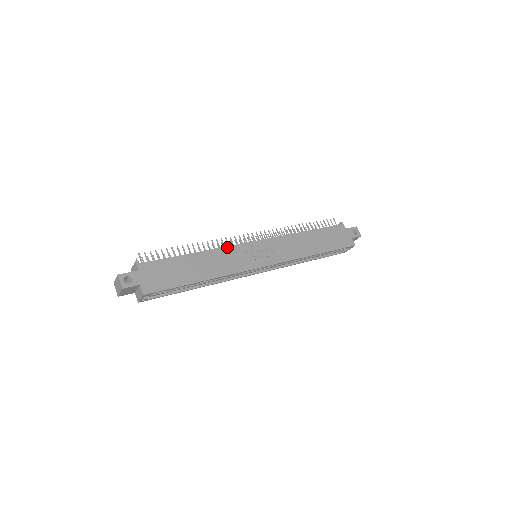
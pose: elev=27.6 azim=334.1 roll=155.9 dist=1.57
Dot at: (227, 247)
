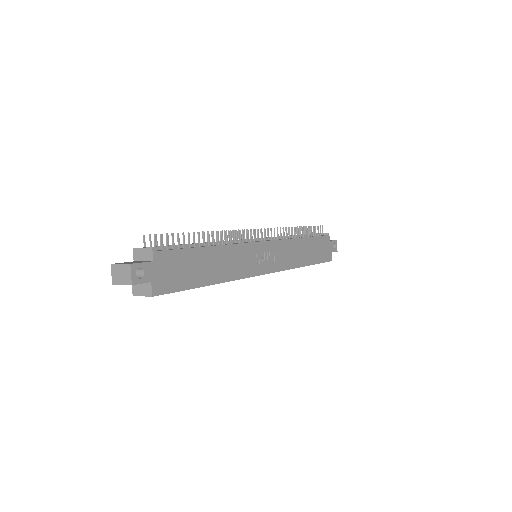
Dot at: (240, 244)
